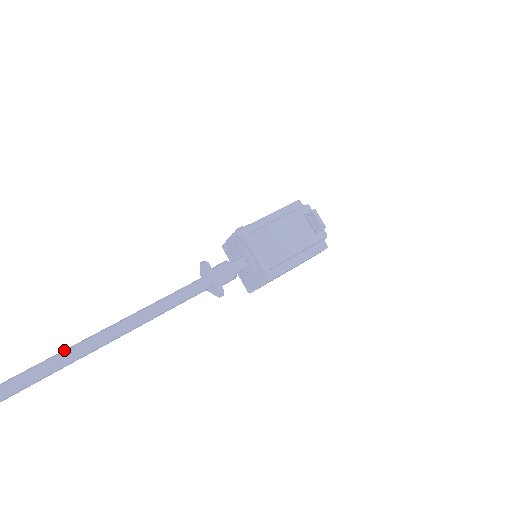
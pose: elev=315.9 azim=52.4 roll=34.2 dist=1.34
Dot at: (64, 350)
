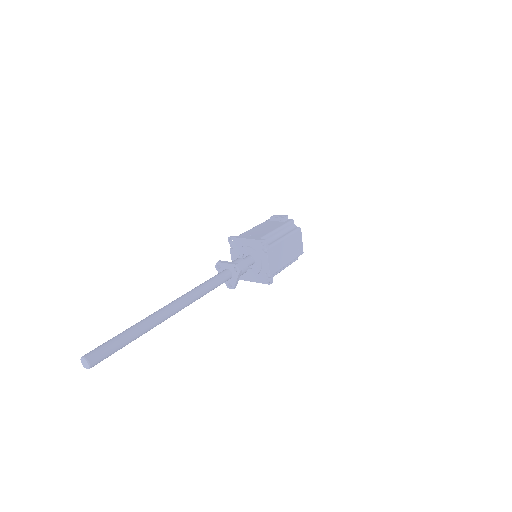
Dot at: occluded
